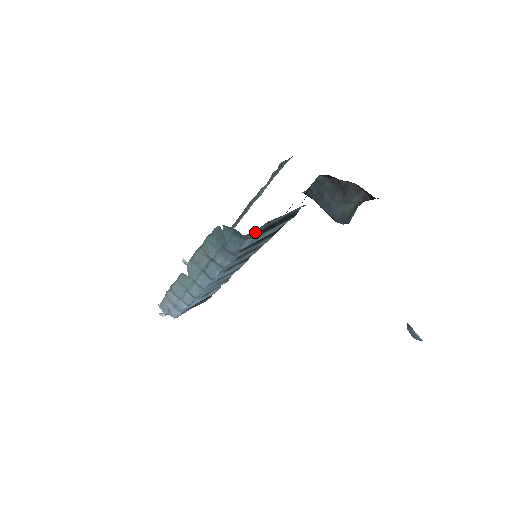
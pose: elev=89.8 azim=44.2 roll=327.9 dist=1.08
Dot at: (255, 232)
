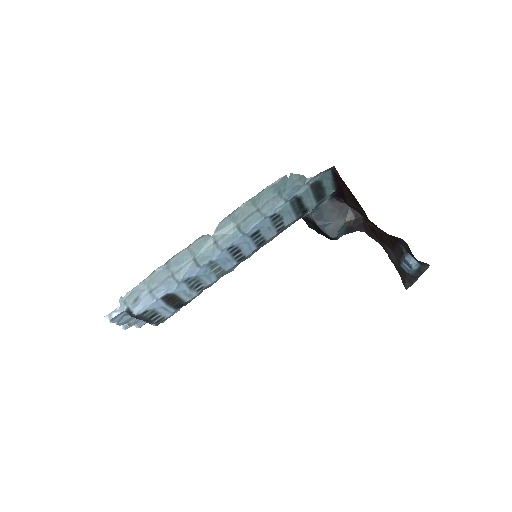
Dot at: (317, 177)
